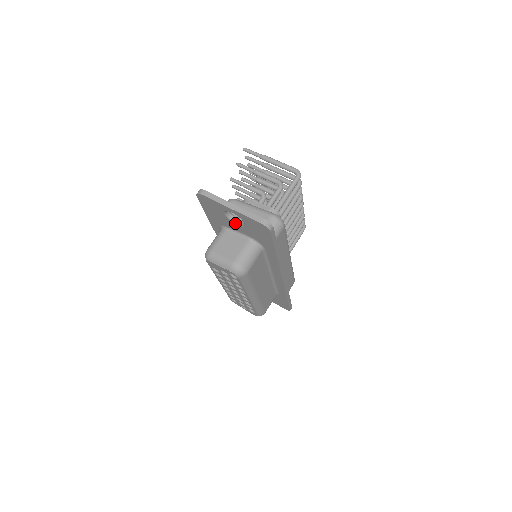
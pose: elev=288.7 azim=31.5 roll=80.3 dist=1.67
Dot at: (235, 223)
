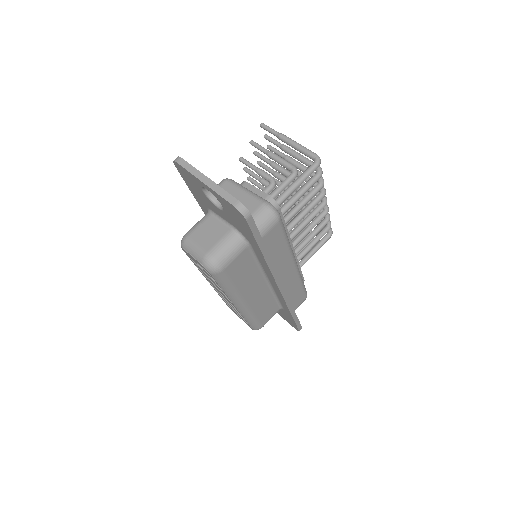
Dot at: (216, 205)
